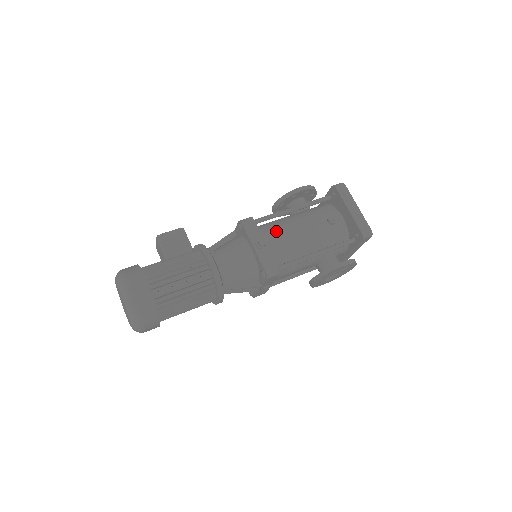
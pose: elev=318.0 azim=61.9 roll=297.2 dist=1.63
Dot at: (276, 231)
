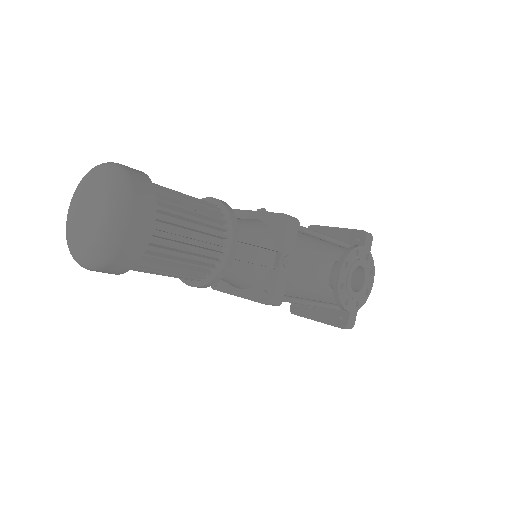
Dot at: occluded
